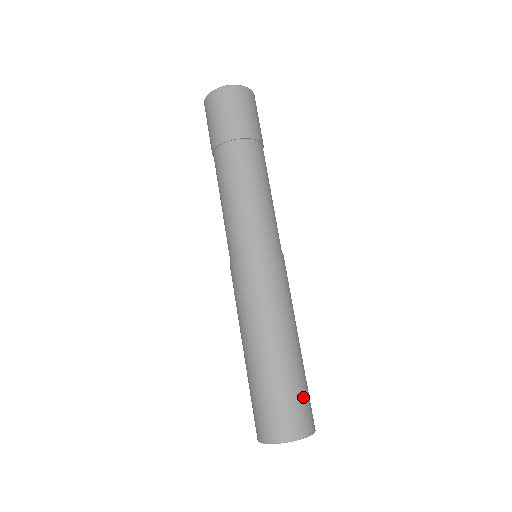
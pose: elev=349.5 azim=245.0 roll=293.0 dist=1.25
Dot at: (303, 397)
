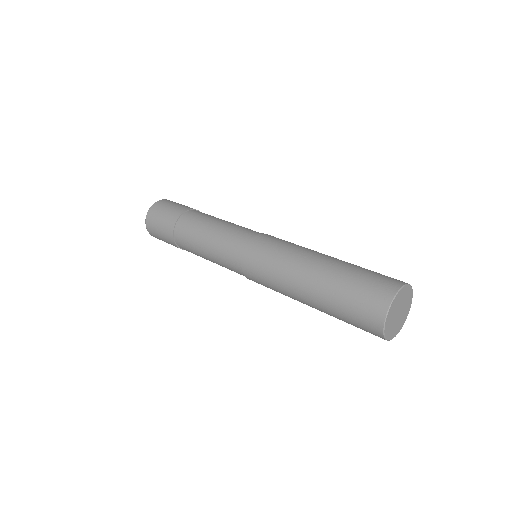
Dot at: occluded
